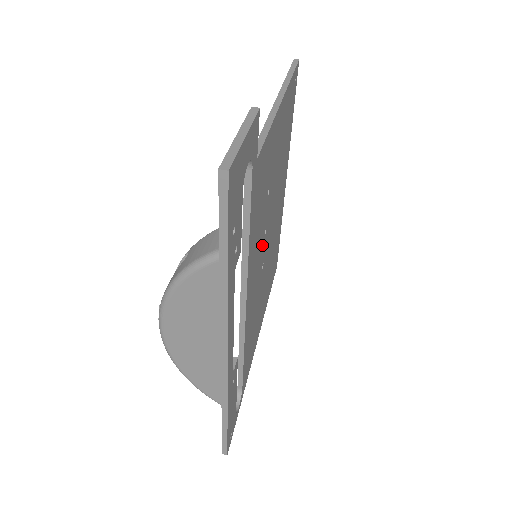
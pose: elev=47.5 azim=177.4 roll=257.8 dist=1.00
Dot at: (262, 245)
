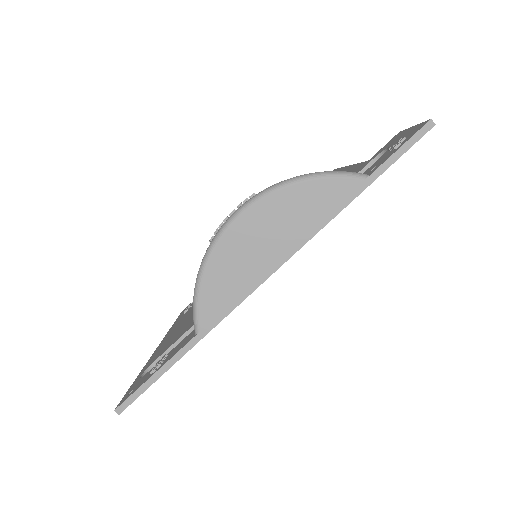
Dot at: occluded
